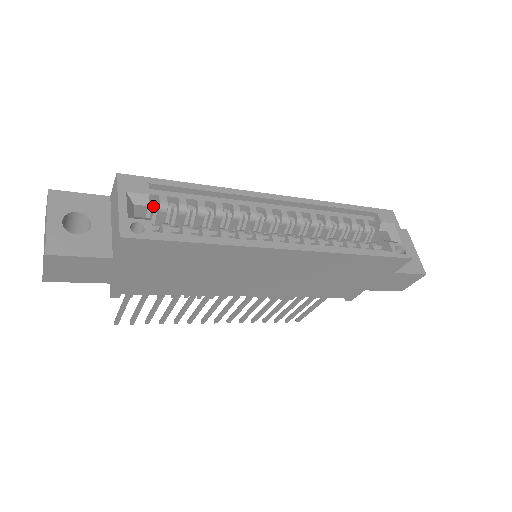
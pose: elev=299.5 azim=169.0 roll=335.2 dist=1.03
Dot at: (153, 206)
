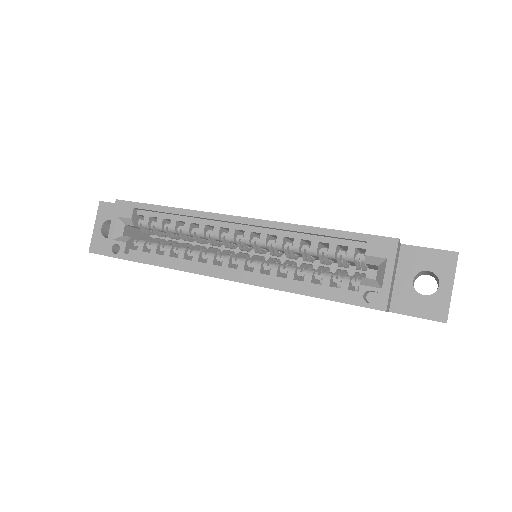
Dot at: (142, 223)
